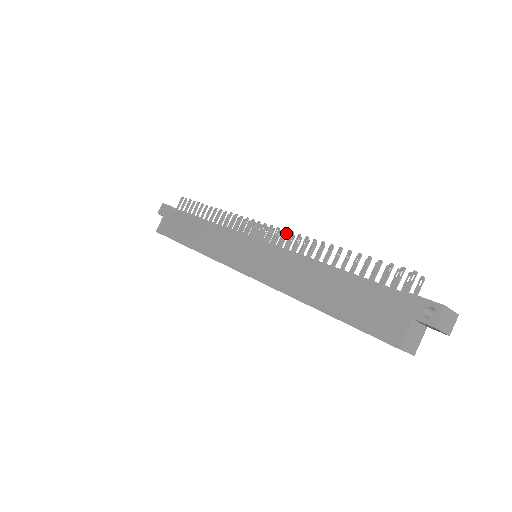
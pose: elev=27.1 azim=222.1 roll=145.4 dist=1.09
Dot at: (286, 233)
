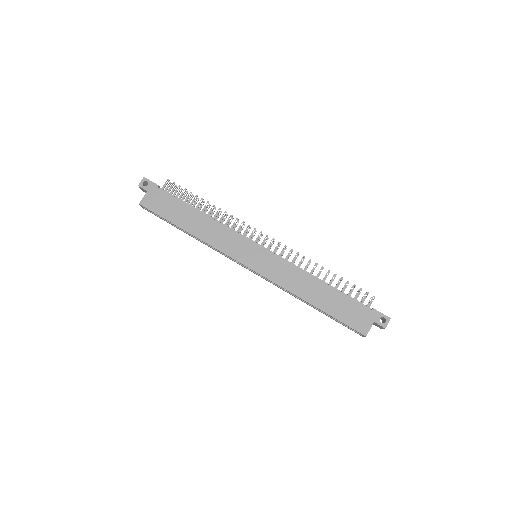
Dot at: occluded
